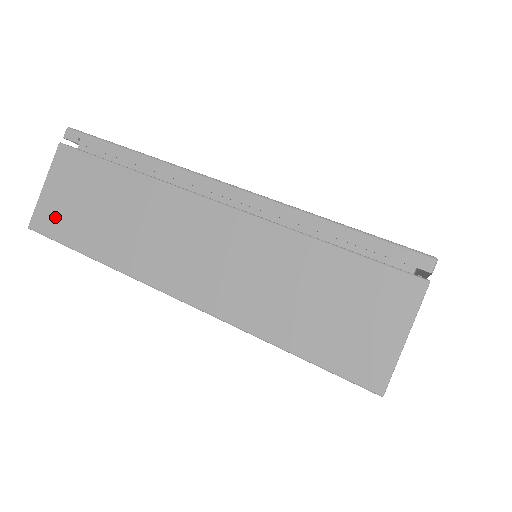
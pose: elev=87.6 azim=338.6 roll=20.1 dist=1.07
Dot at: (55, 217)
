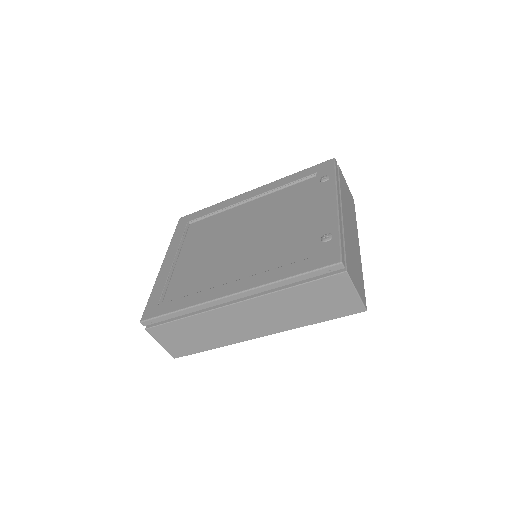
Dot at: (180, 349)
